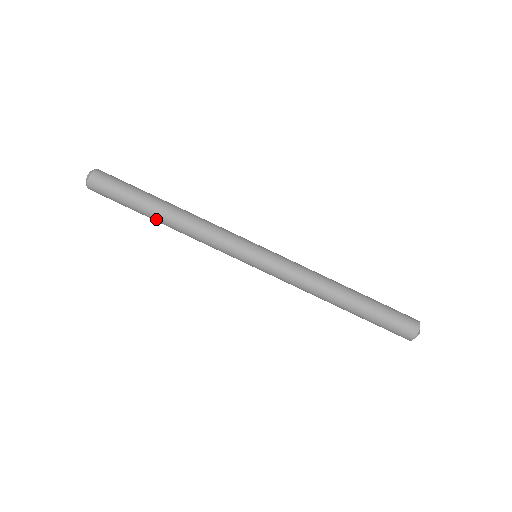
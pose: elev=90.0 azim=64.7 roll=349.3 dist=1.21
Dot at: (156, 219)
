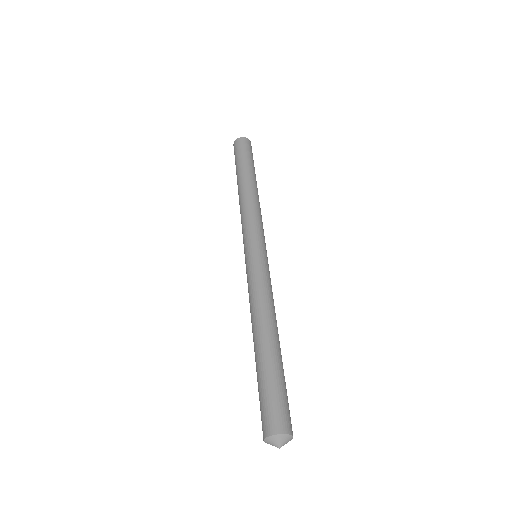
Dot at: (243, 179)
